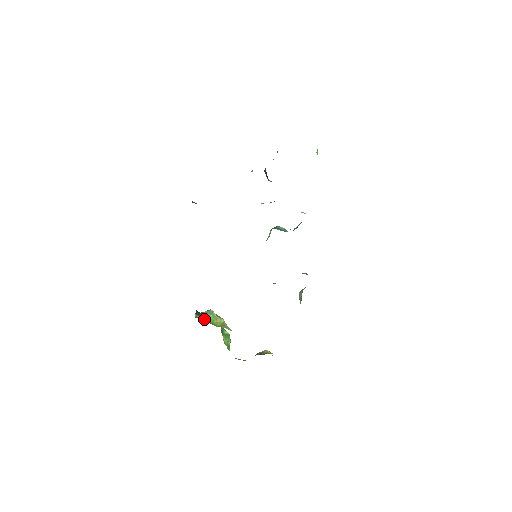
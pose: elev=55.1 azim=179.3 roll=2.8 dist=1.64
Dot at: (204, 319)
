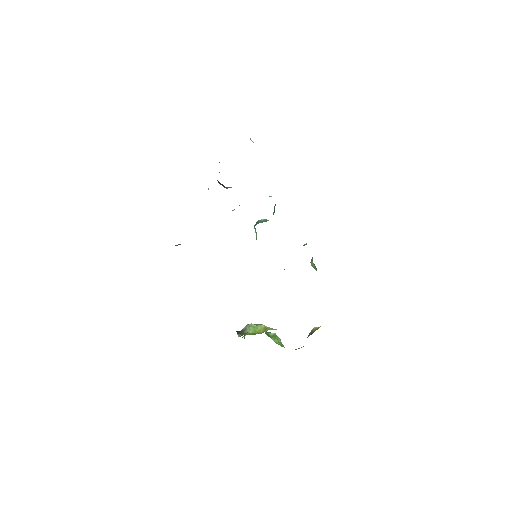
Dot at: (247, 334)
